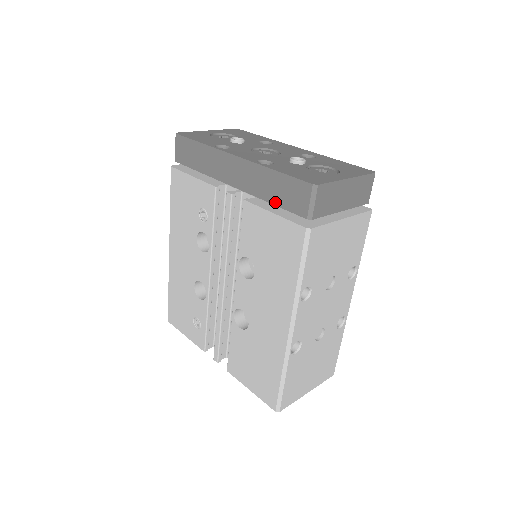
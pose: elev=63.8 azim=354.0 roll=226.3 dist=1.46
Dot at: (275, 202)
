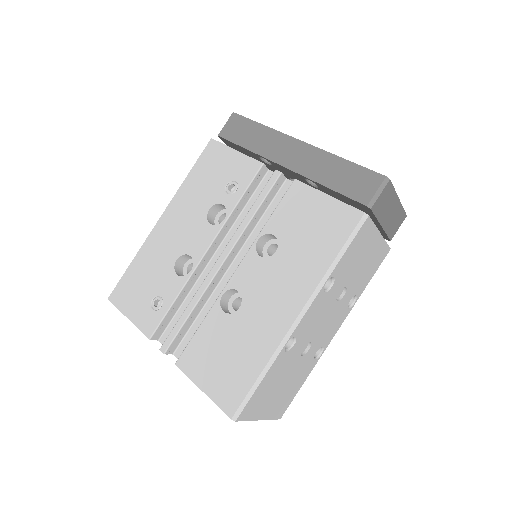
Dot at: (333, 187)
